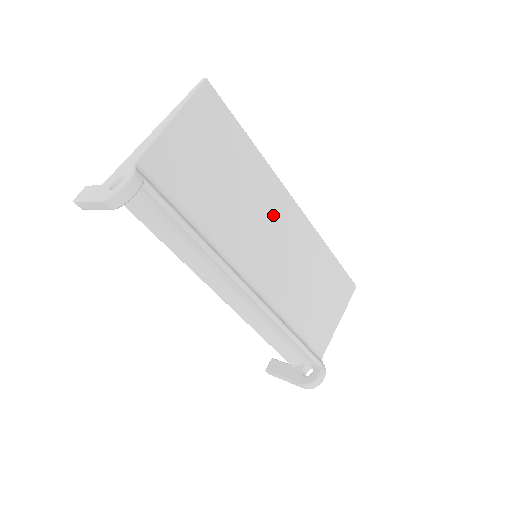
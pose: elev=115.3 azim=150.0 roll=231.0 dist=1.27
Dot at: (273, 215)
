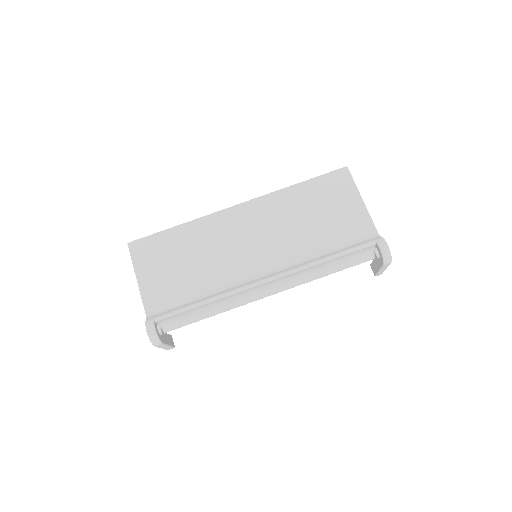
Dot at: (234, 230)
